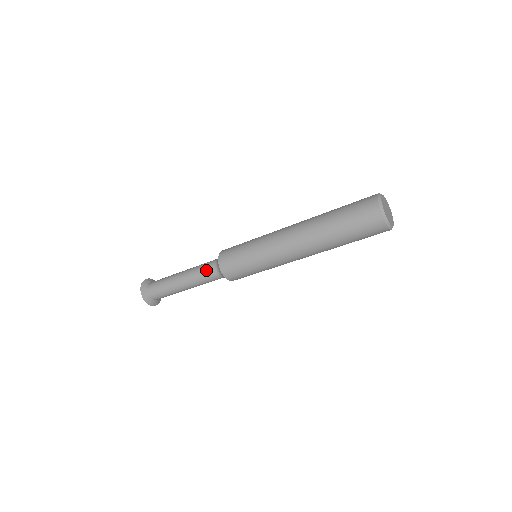
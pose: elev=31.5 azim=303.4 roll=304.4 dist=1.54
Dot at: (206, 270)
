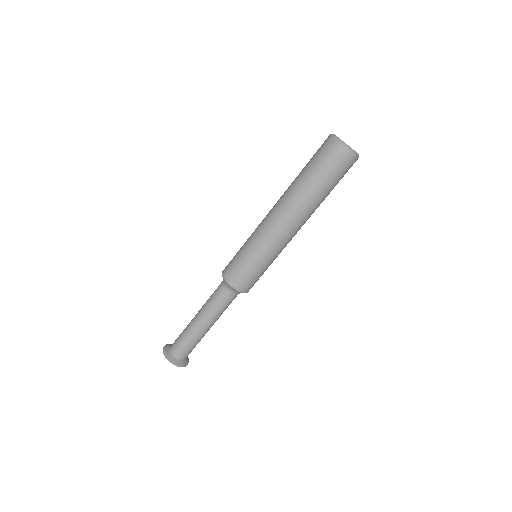
Dot at: (220, 299)
